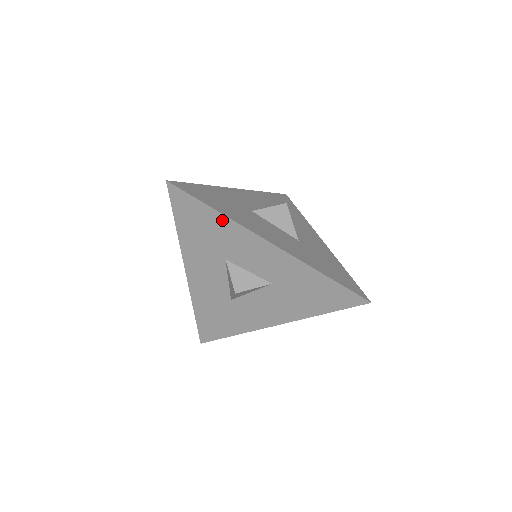
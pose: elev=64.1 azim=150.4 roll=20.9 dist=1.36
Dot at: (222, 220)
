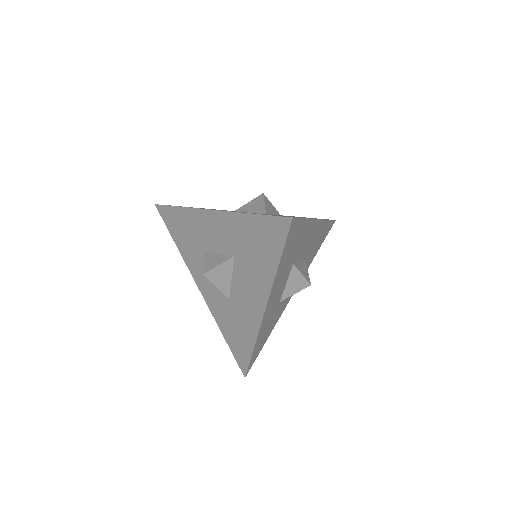
Dot at: (185, 213)
